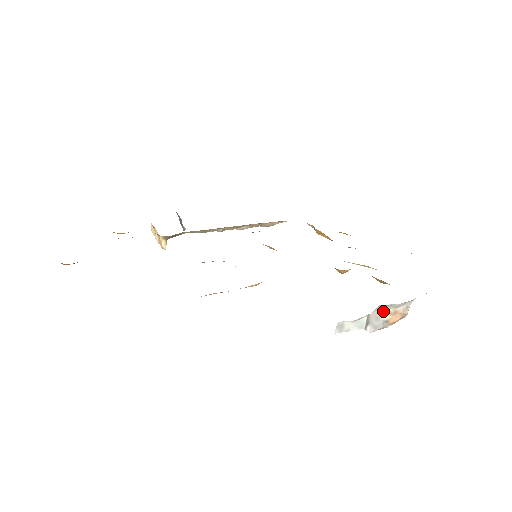
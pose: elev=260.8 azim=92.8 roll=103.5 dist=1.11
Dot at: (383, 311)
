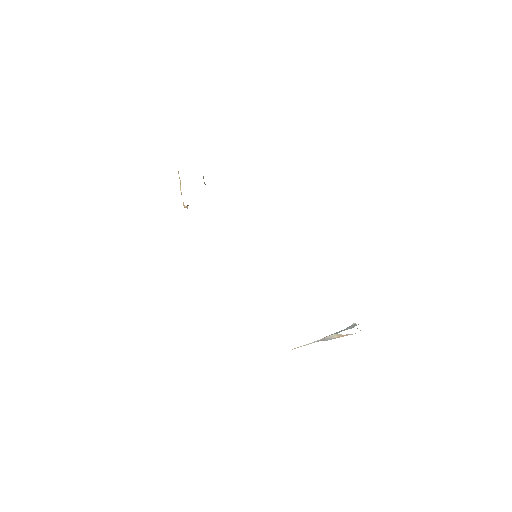
Dot at: (335, 335)
